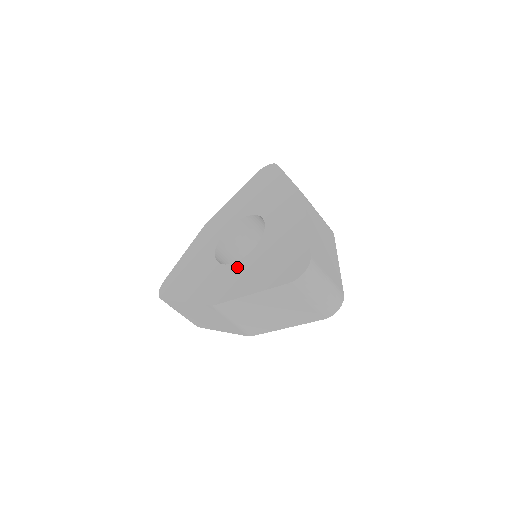
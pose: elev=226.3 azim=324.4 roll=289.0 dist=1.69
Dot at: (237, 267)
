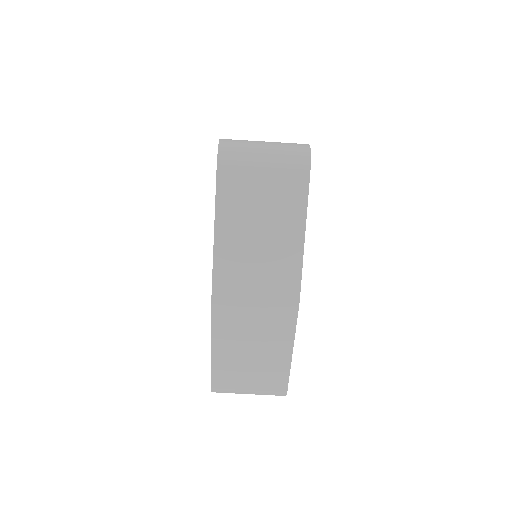
Dot at: occluded
